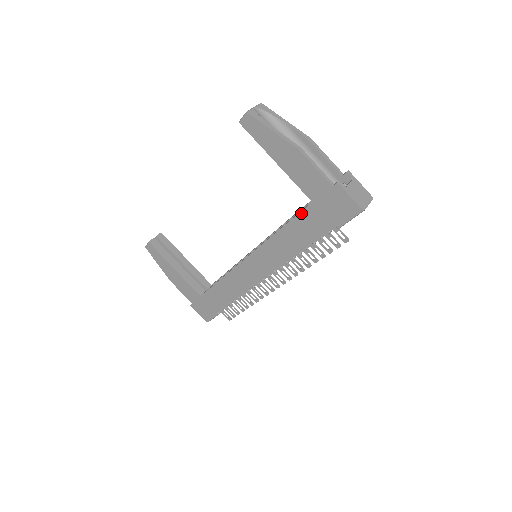
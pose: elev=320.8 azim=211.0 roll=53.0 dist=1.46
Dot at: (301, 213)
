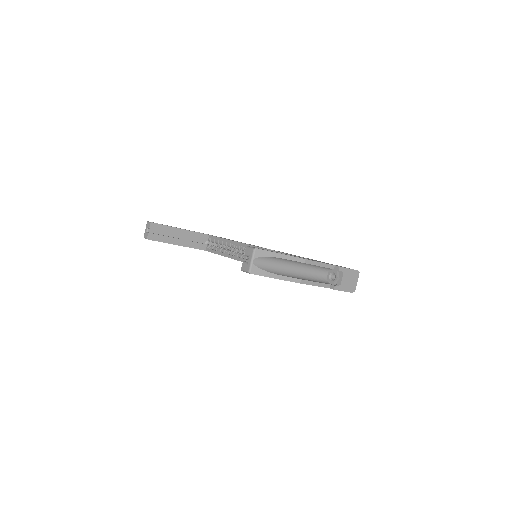
Dot at: occluded
